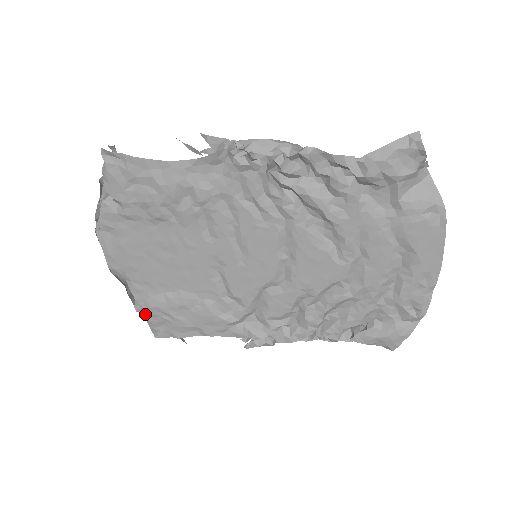
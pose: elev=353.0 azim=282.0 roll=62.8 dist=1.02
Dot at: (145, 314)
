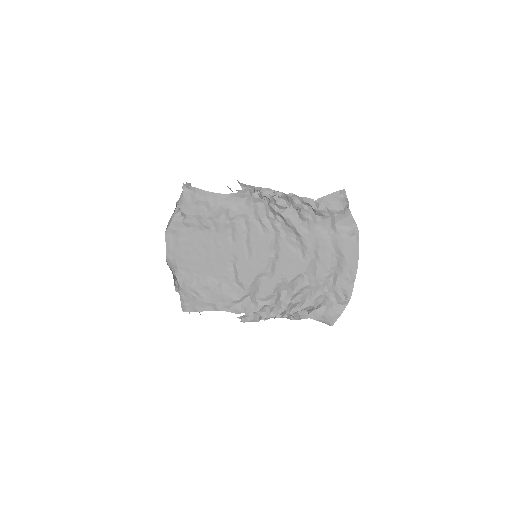
Dot at: (181, 293)
